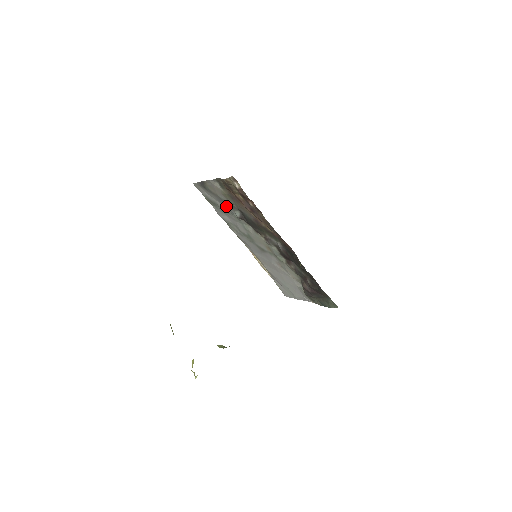
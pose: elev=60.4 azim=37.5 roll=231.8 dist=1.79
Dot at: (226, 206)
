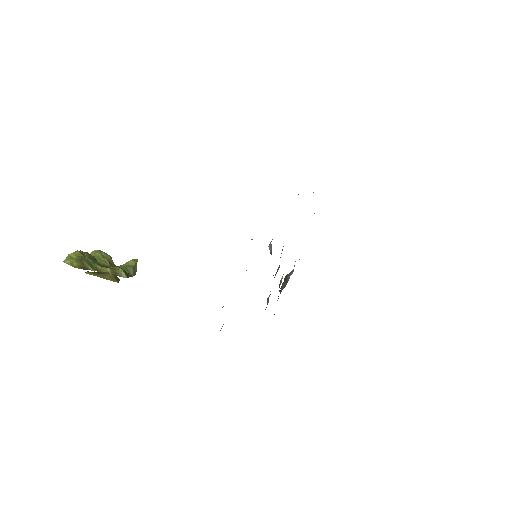
Dot at: occluded
